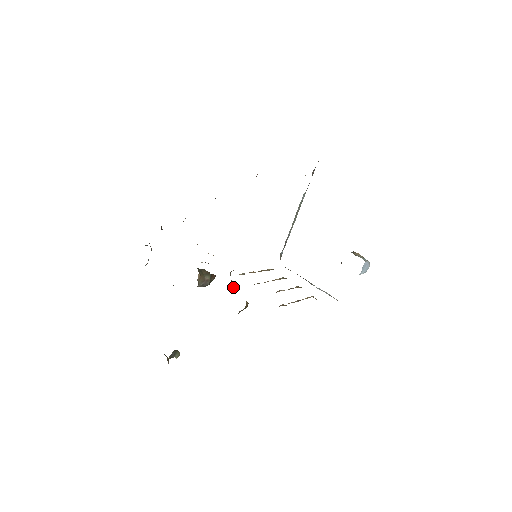
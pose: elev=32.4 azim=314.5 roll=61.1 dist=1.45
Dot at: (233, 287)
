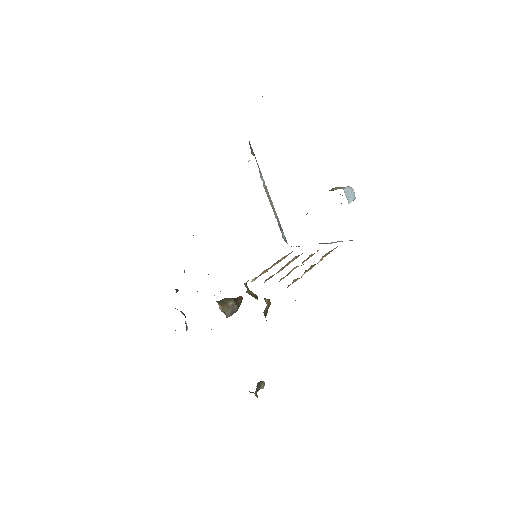
Dot at: (253, 295)
